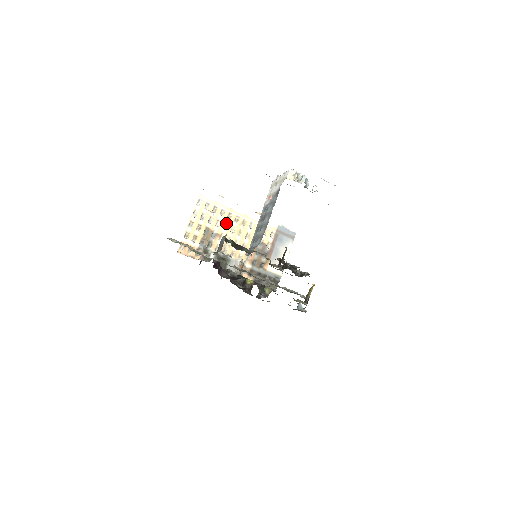
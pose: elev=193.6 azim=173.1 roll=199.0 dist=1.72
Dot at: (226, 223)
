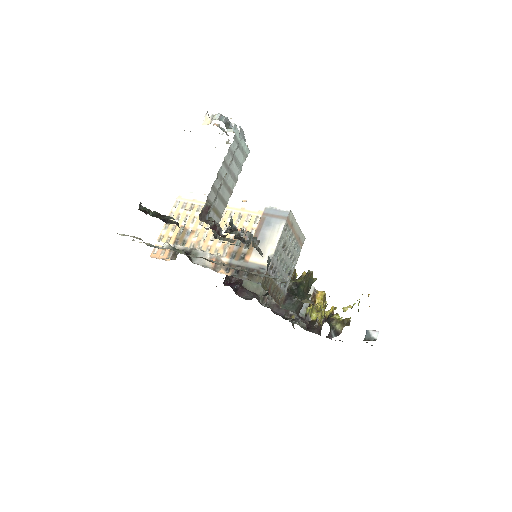
Dot at: occluded
